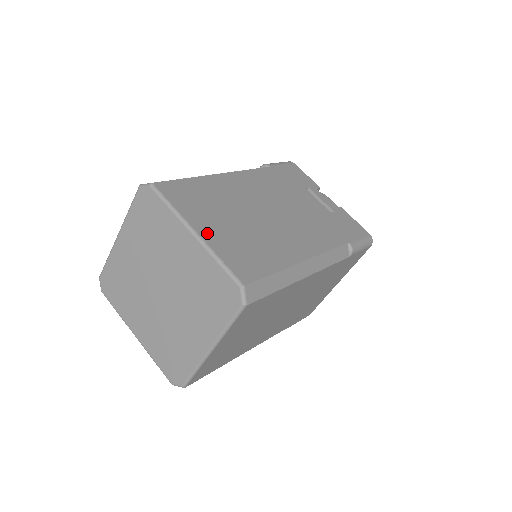
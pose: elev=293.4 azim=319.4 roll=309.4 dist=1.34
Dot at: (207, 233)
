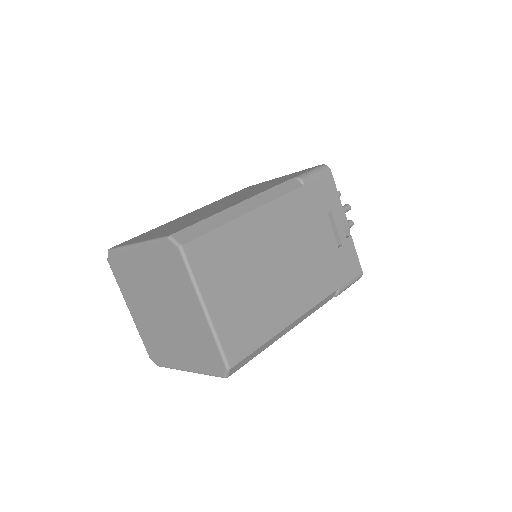
Dot at: (216, 309)
